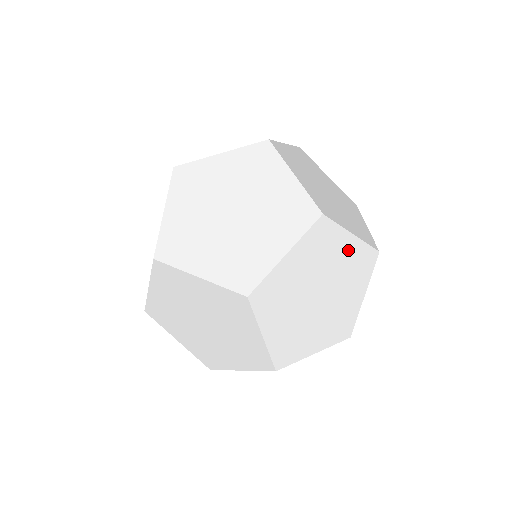
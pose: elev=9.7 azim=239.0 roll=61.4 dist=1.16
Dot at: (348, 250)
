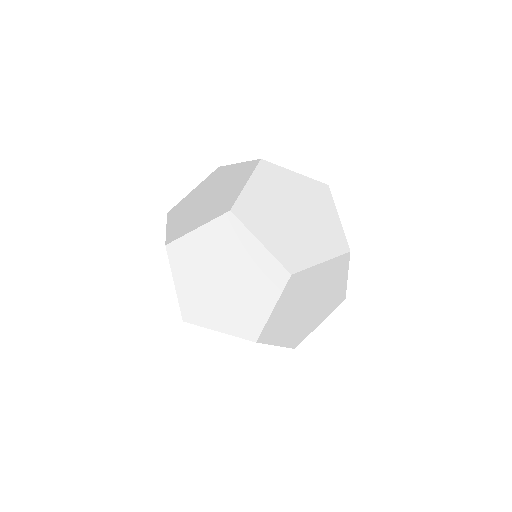
Dot at: occluded
